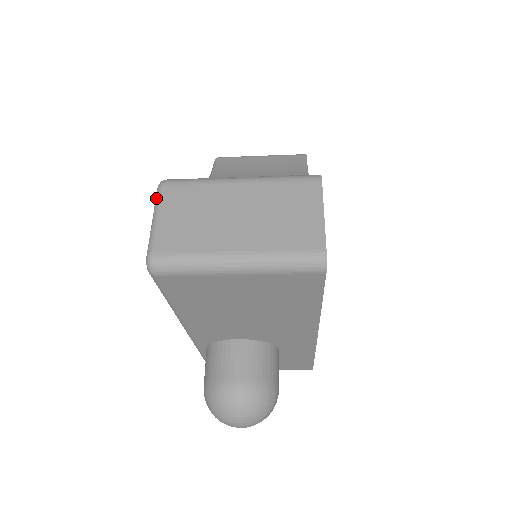
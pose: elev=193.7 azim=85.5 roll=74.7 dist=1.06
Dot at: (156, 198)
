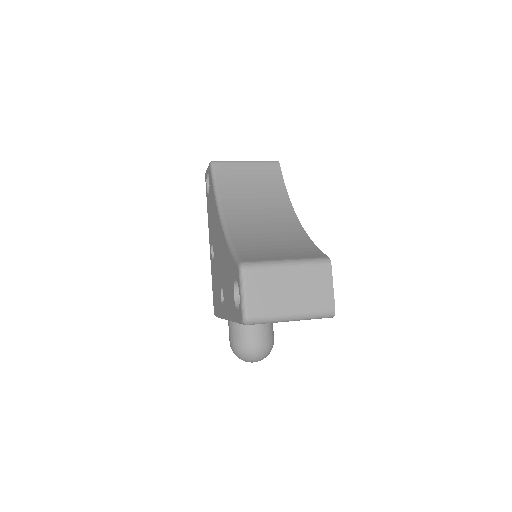
Dot at: (241, 278)
